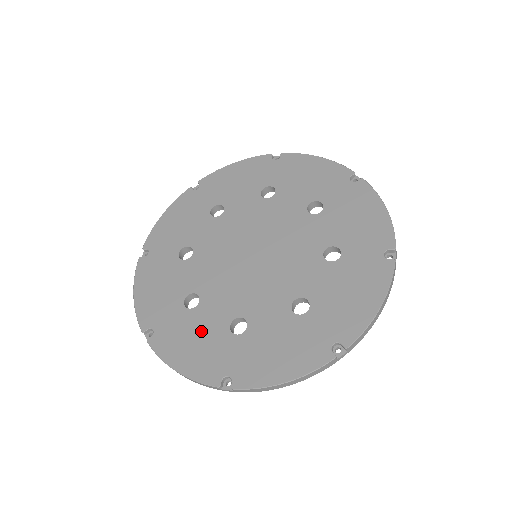
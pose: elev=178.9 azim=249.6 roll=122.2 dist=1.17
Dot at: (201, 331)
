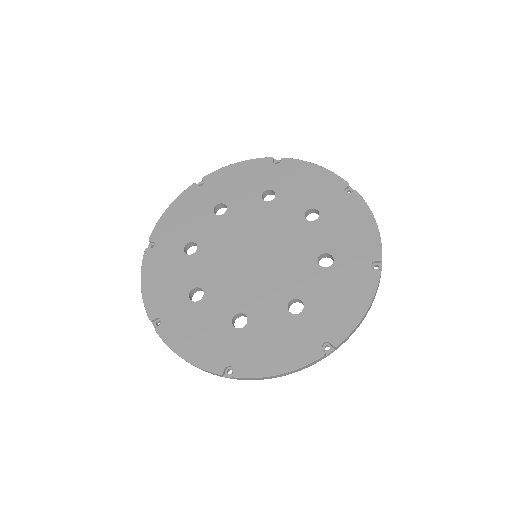
Dot at: (205, 323)
